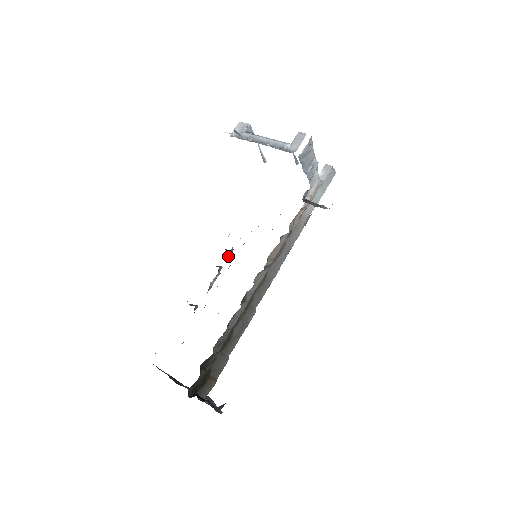
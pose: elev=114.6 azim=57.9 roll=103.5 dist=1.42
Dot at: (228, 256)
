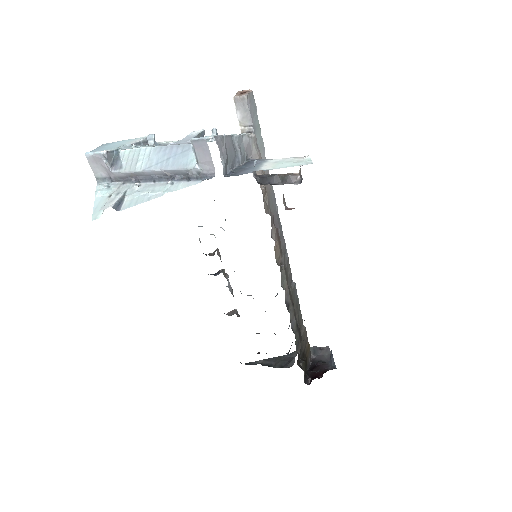
Dot at: (220, 259)
